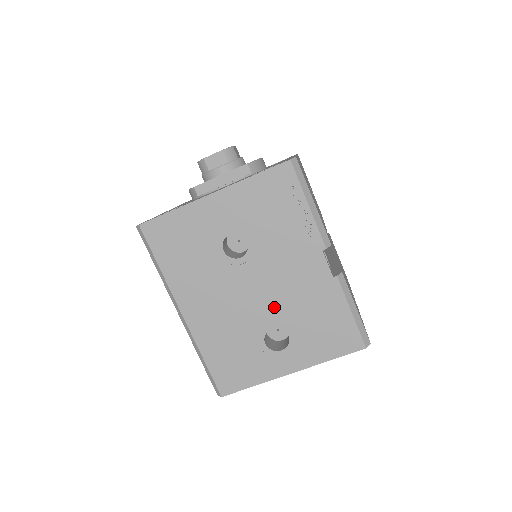
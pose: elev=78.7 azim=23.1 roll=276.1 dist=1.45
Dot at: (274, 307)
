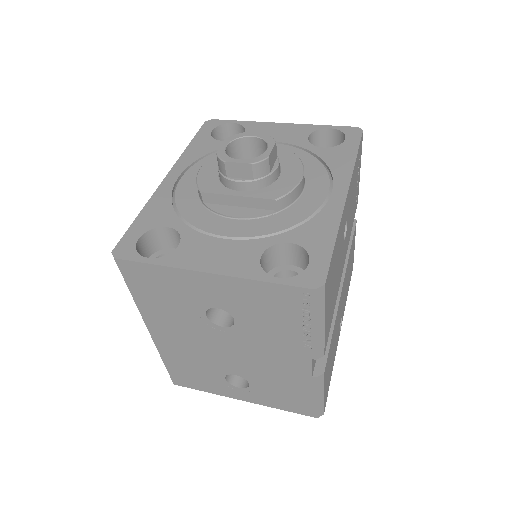
Dot at: (243, 366)
